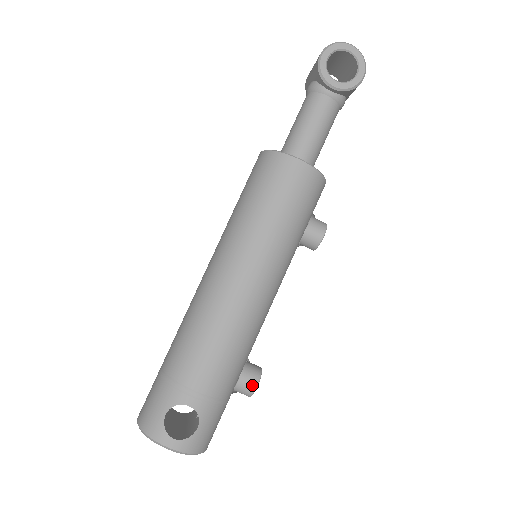
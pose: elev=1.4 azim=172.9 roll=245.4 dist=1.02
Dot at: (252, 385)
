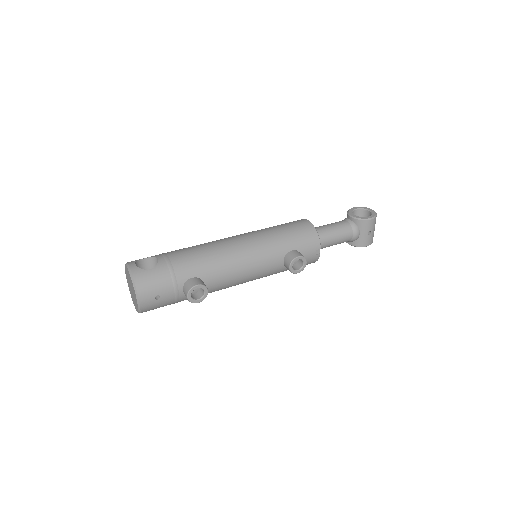
Dot at: (195, 283)
